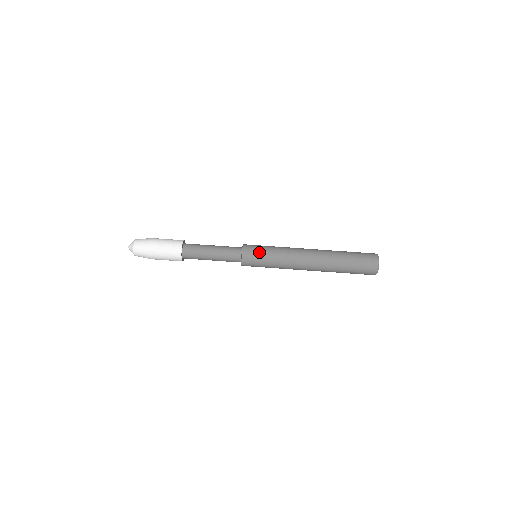
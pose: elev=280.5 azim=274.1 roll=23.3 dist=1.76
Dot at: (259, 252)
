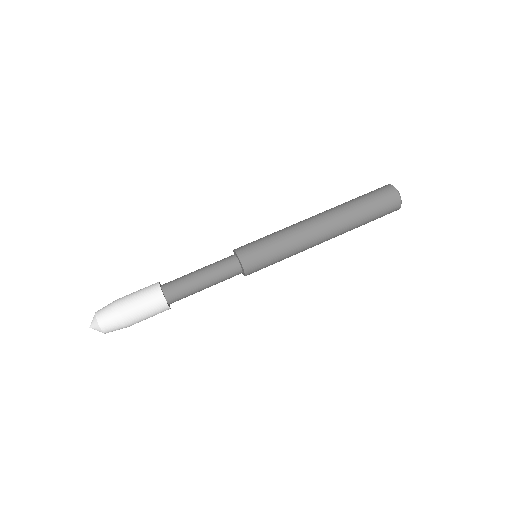
Dot at: (264, 260)
